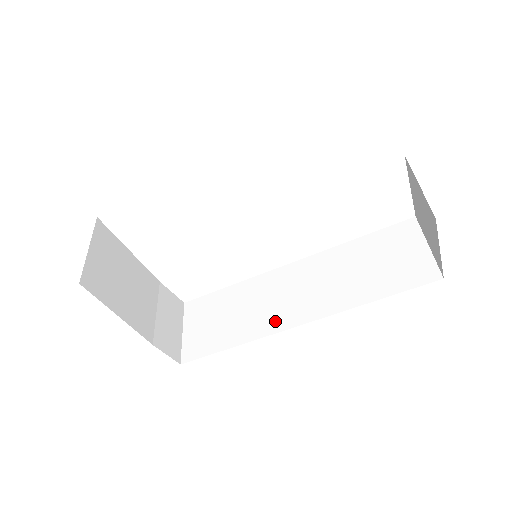
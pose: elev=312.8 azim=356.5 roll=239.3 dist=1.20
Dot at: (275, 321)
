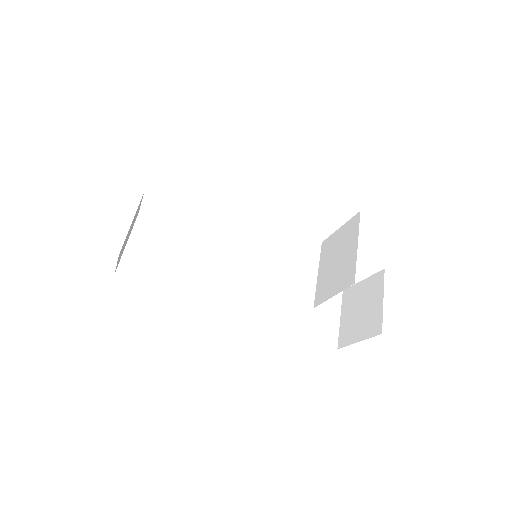
Dot at: (216, 296)
